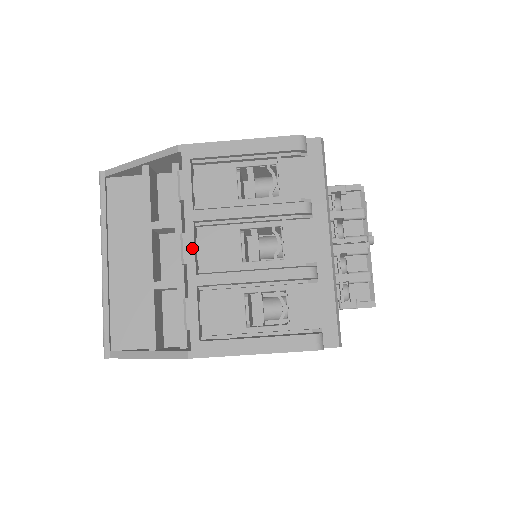
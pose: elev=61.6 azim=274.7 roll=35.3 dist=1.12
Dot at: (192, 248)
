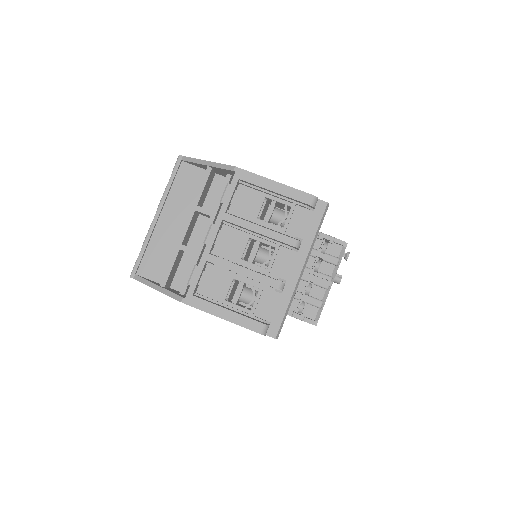
Dot at: (214, 236)
